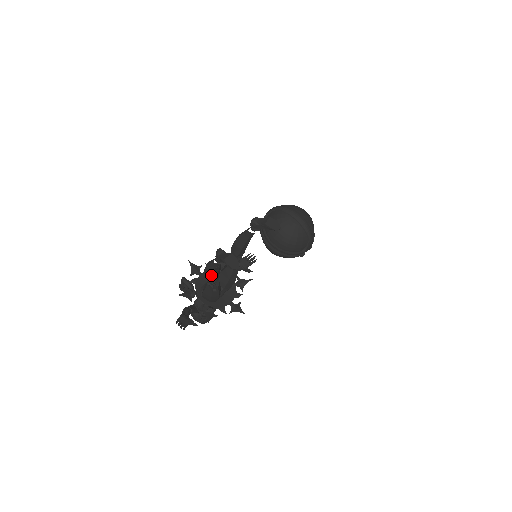
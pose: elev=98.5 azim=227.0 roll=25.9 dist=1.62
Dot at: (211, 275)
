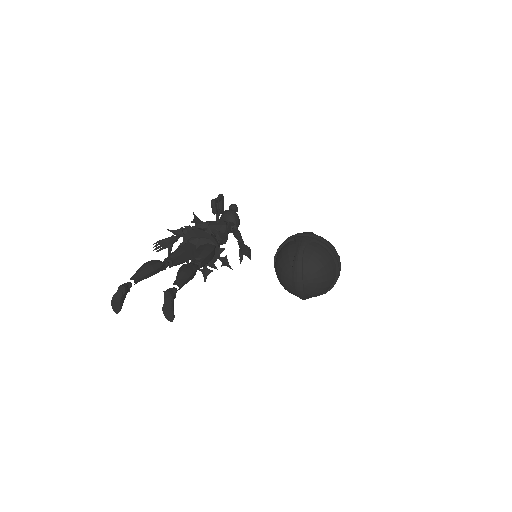
Dot at: occluded
